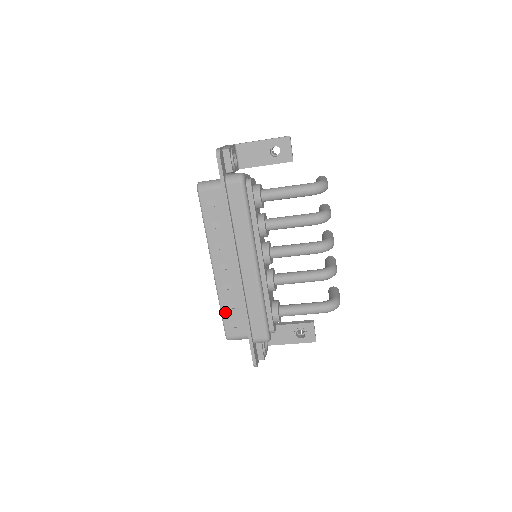
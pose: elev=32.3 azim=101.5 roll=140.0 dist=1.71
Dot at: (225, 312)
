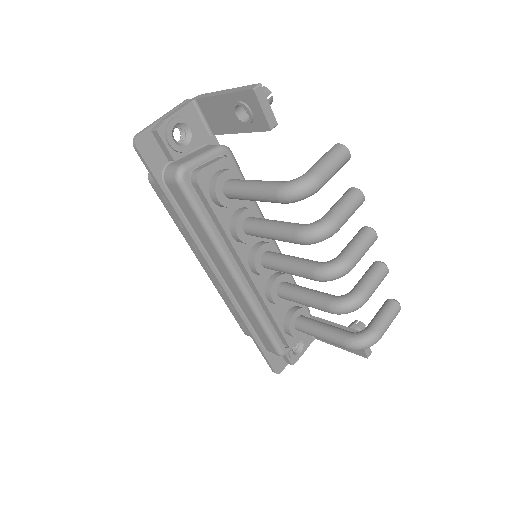
Dot at: (233, 312)
